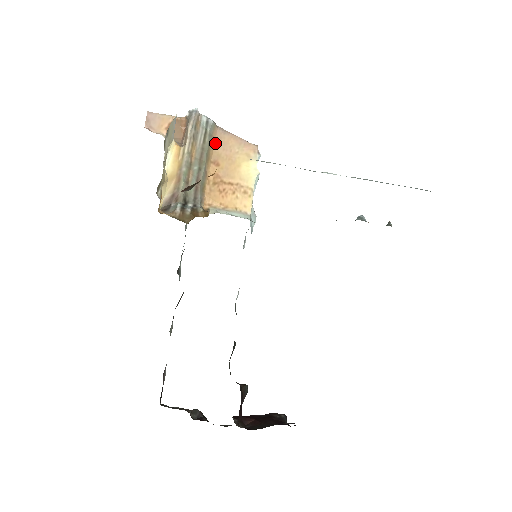
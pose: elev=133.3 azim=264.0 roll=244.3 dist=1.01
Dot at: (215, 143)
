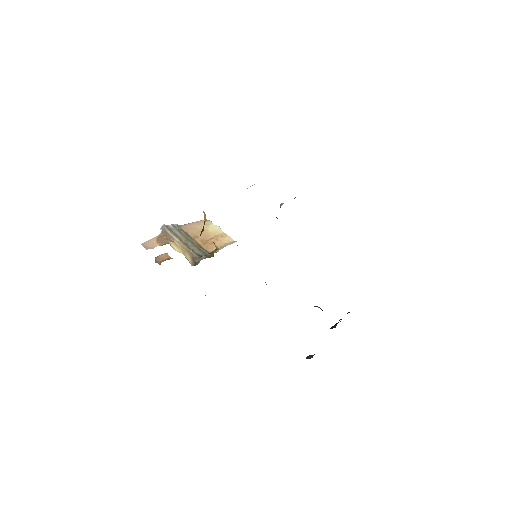
Dot at: (186, 231)
